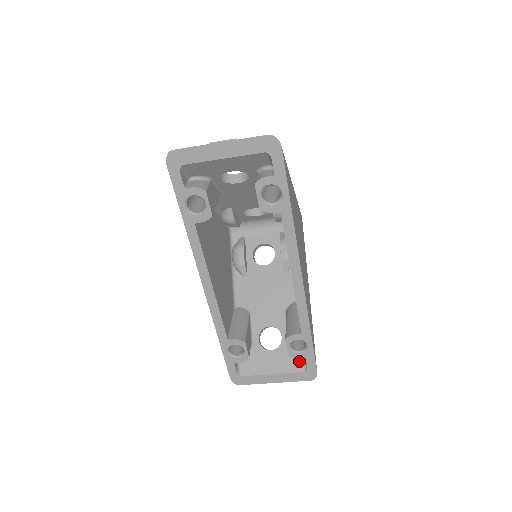
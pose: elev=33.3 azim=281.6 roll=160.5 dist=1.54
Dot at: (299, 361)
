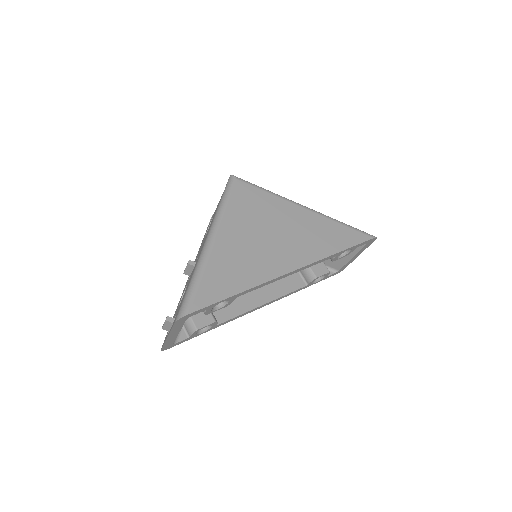
Dot at: occluded
